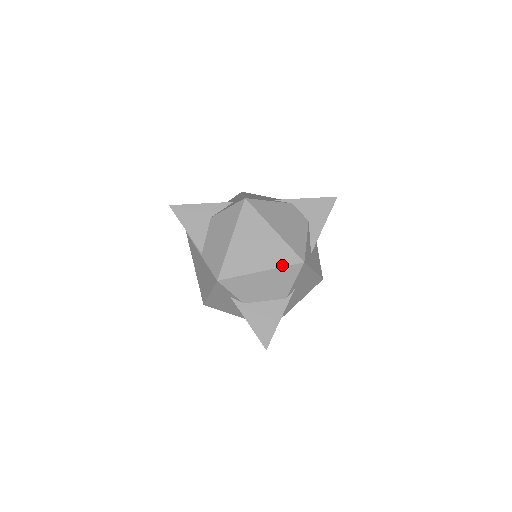
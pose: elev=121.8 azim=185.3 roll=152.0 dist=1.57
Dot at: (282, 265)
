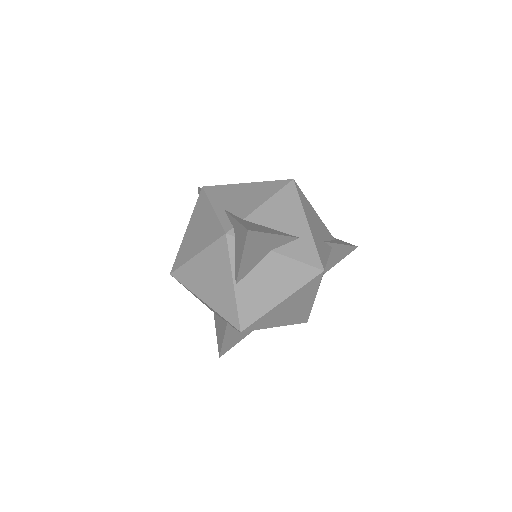
Dot at: (294, 323)
